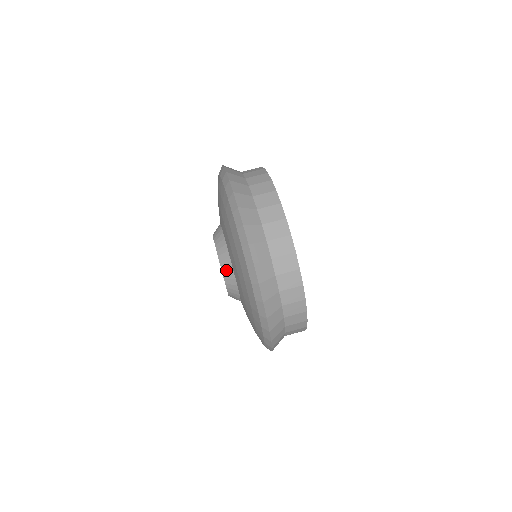
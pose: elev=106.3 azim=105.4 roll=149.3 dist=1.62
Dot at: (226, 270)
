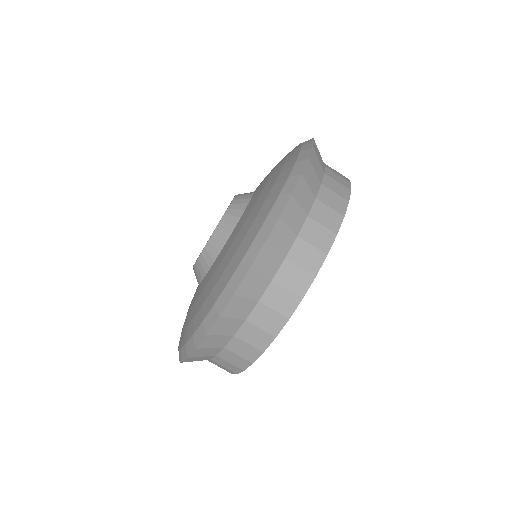
Dot at: (210, 250)
